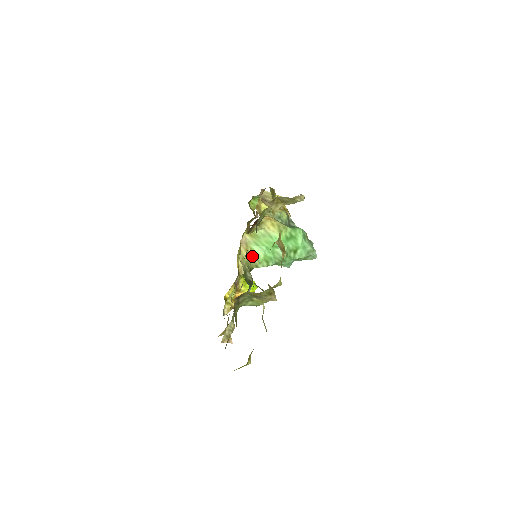
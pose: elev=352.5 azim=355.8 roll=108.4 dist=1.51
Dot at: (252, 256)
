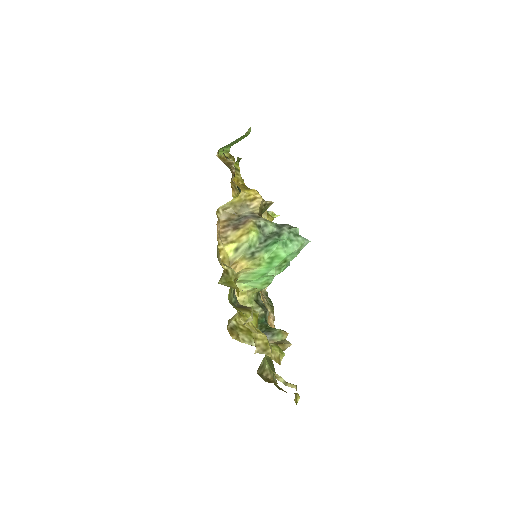
Dot at: (250, 290)
